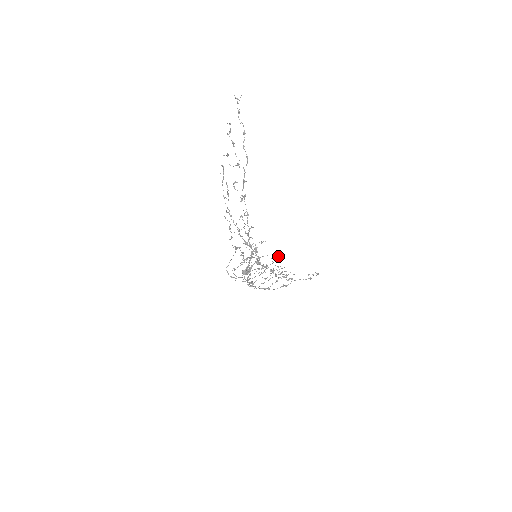
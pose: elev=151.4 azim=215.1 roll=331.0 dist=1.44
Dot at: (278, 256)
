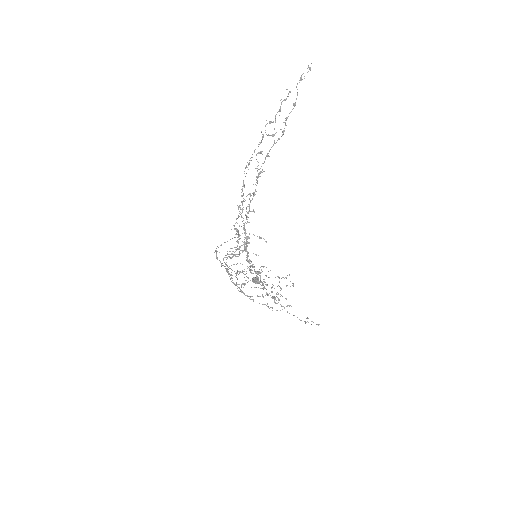
Dot at: (290, 281)
